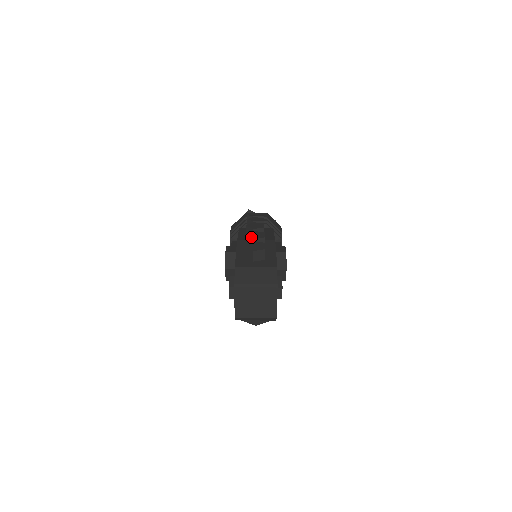
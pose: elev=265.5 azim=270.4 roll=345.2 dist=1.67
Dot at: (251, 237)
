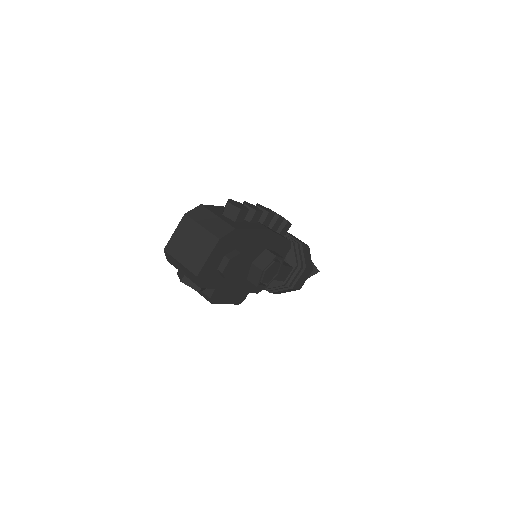
Dot at: (245, 202)
